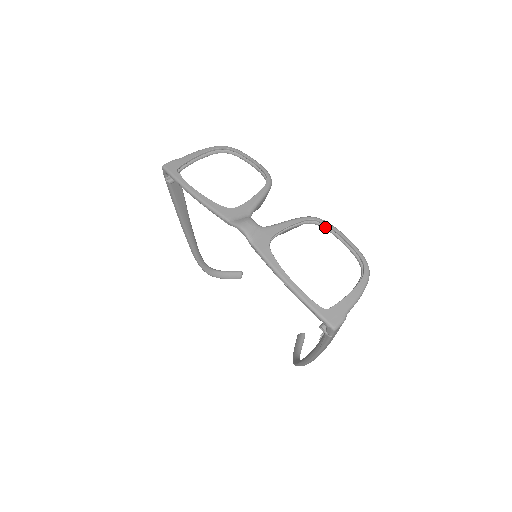
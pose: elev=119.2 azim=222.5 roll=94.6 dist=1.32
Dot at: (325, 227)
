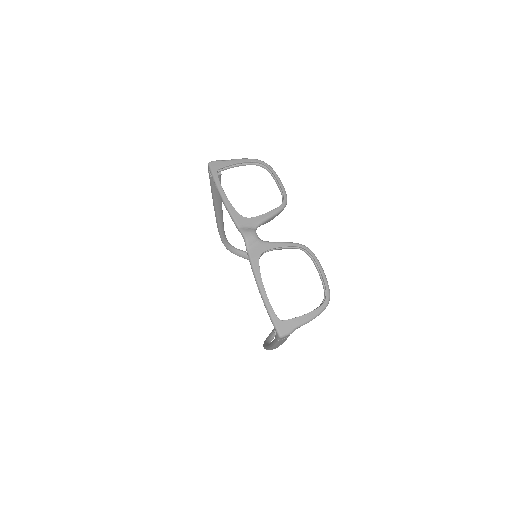
Dot at: (311, 257)
